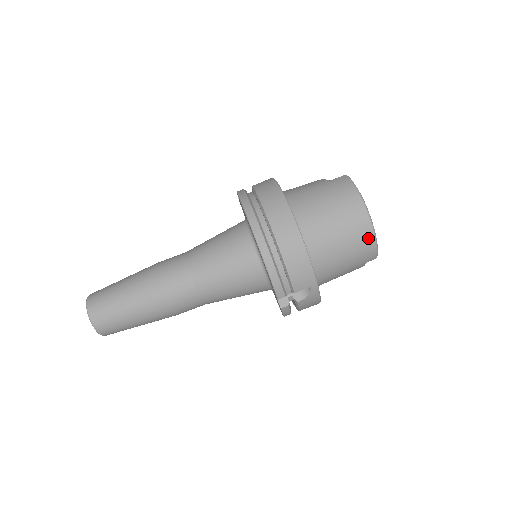
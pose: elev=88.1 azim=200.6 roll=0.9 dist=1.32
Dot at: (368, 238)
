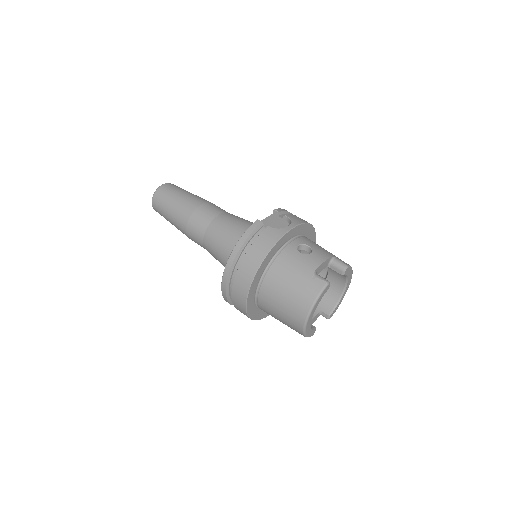
Dot at: (298, 331)
